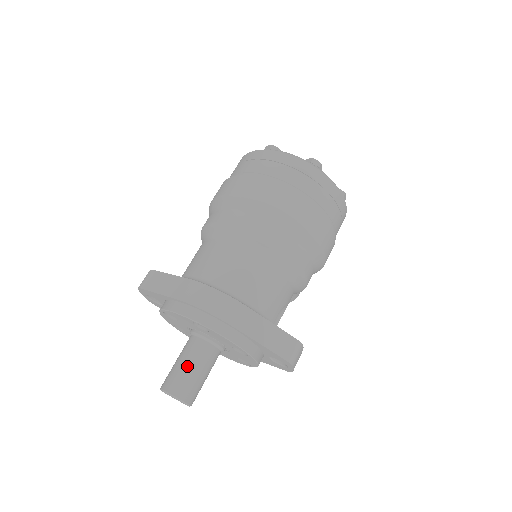
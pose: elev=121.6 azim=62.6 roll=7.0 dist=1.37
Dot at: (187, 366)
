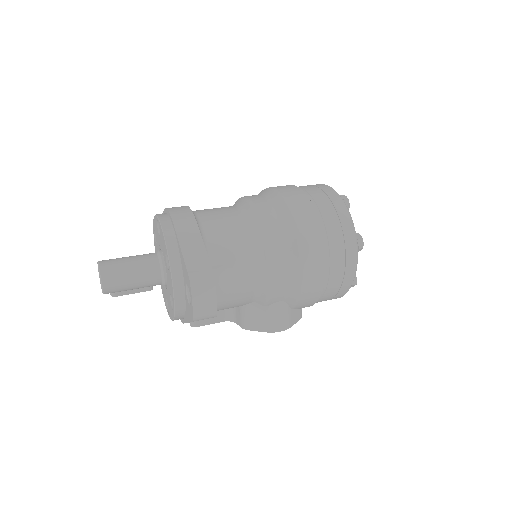
Dot at: (128, 257)
